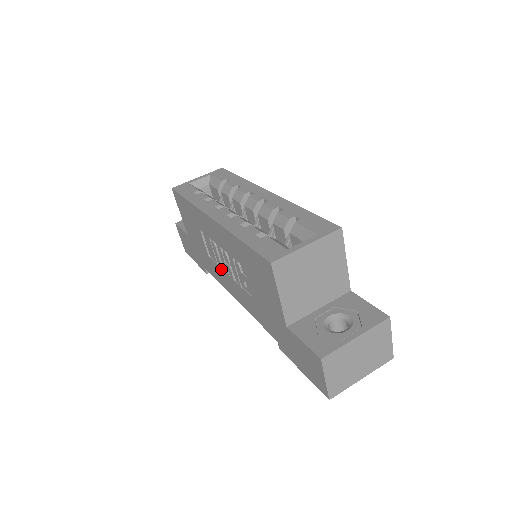
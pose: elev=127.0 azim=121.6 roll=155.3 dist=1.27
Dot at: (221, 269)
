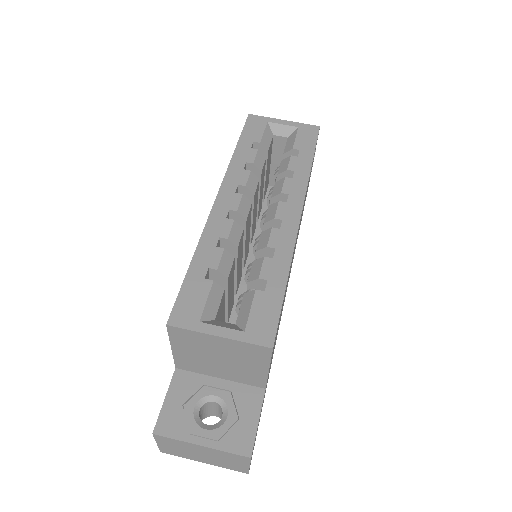
Dot at: occluded
